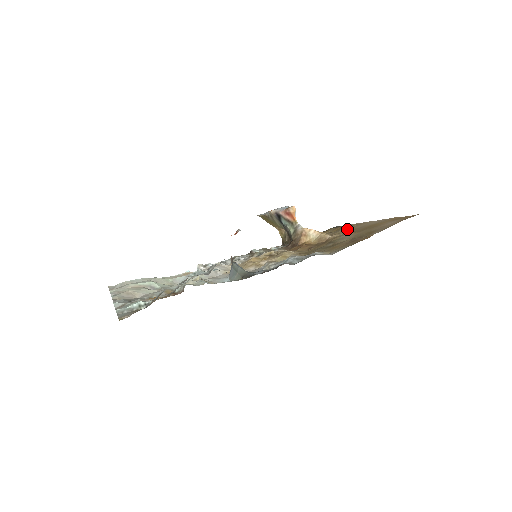
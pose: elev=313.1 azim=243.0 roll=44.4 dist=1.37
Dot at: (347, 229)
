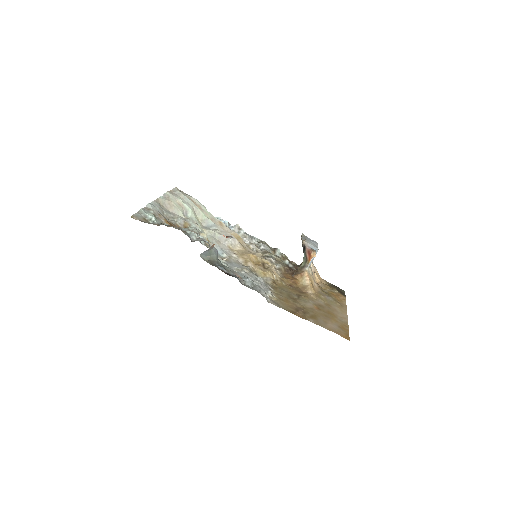
Dot at: (329, 300)
